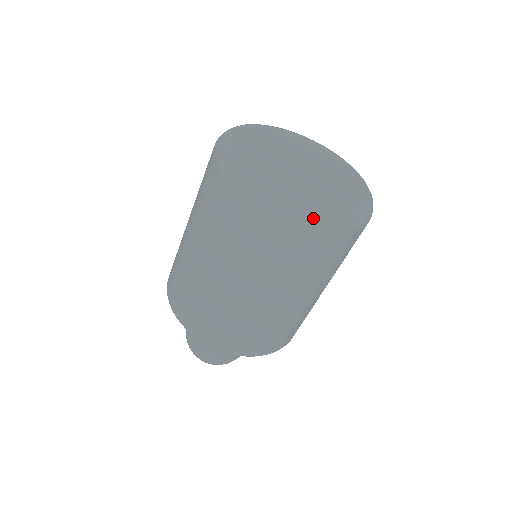
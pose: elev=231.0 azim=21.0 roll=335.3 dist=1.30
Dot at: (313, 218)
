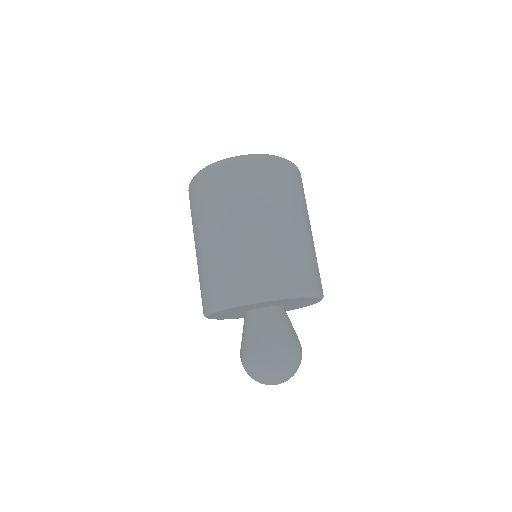
Dot at: (223, 161)
